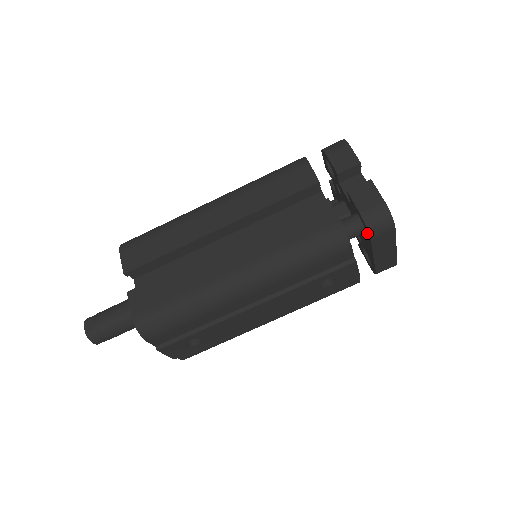
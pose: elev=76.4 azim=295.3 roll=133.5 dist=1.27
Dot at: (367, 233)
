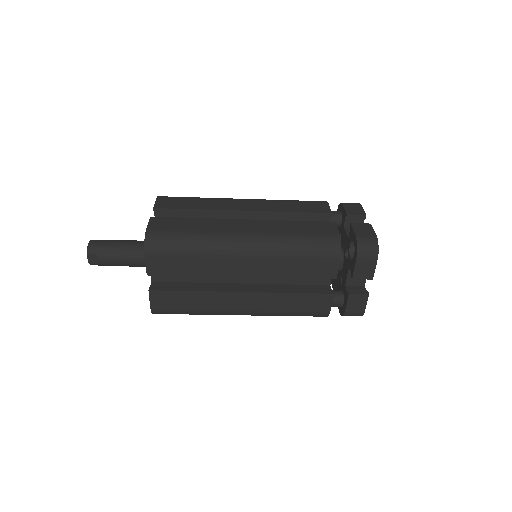
Dot at: (341, 310)
